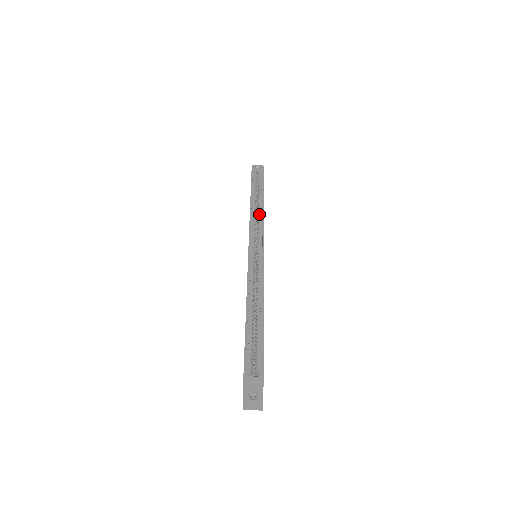
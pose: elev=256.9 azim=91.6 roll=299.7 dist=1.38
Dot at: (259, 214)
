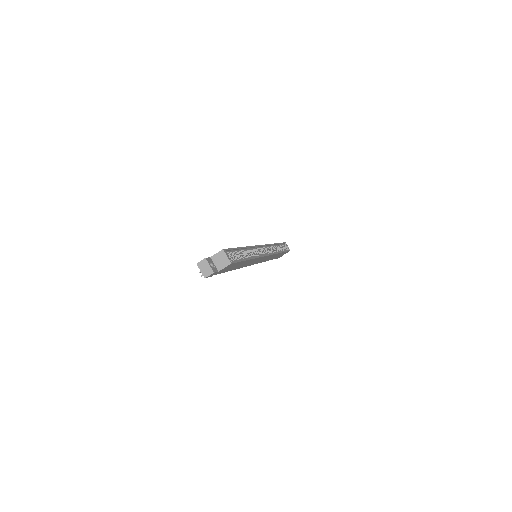
Dot at: (275, 251)
